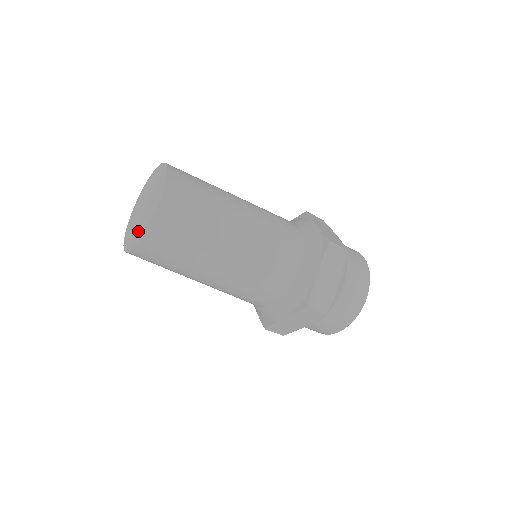
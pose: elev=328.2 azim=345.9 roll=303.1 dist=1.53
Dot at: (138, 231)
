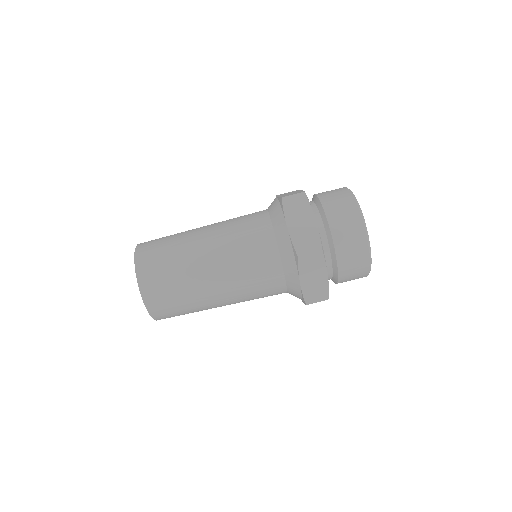
Dot at: occluded
